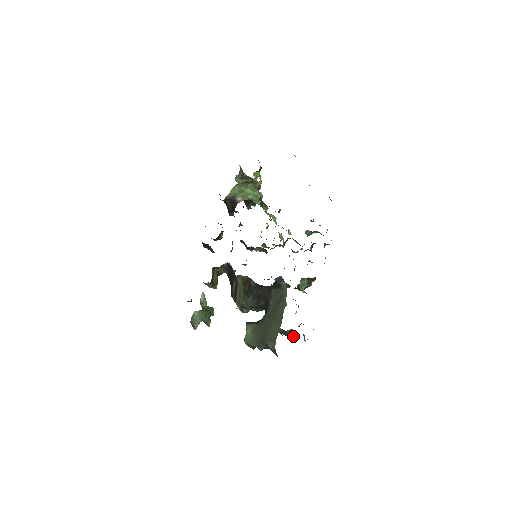
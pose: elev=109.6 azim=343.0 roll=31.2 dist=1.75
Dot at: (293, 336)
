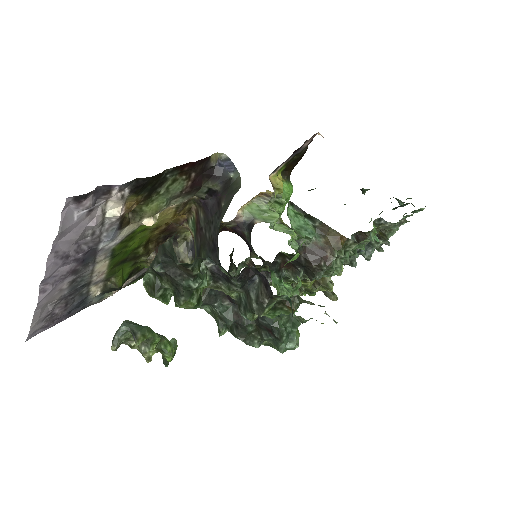
Dot at: (264, 302)
